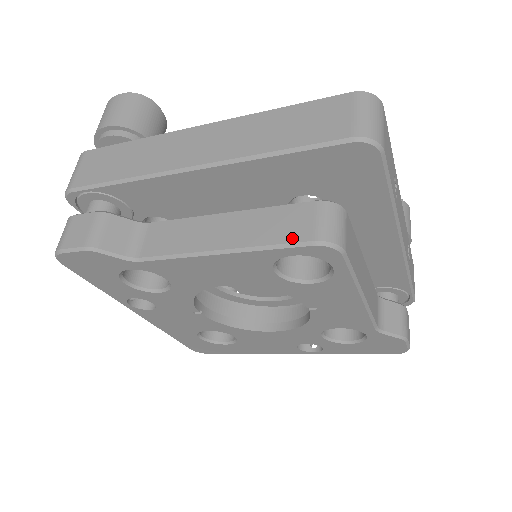
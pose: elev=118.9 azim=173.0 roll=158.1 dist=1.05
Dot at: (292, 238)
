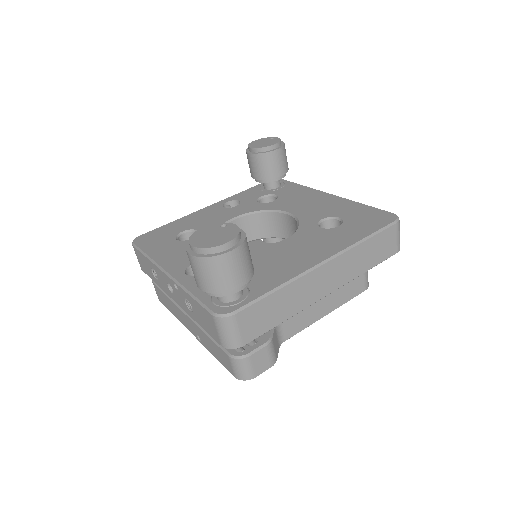
Dot at: (357, 293)
